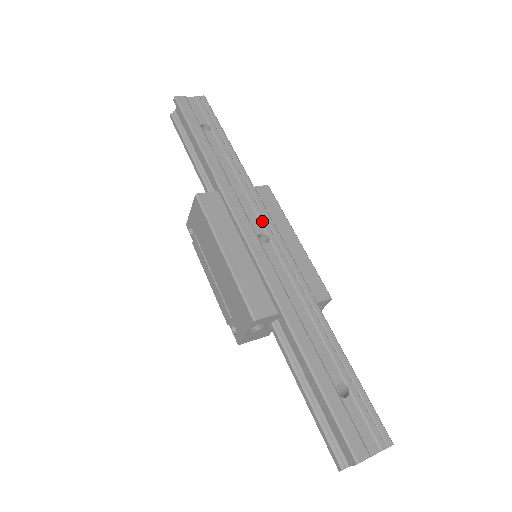
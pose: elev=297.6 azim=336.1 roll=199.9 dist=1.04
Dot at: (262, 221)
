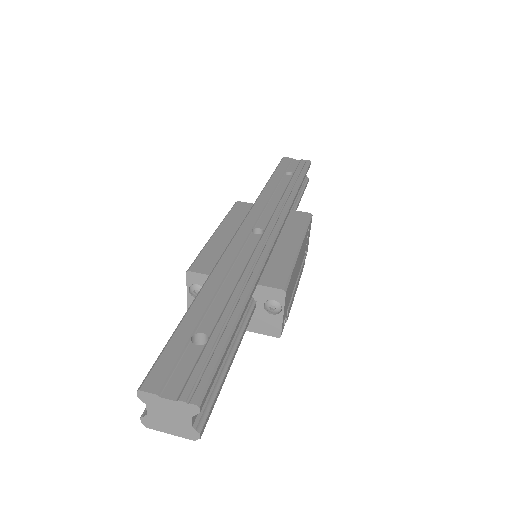
Dot at: (270, 222)
